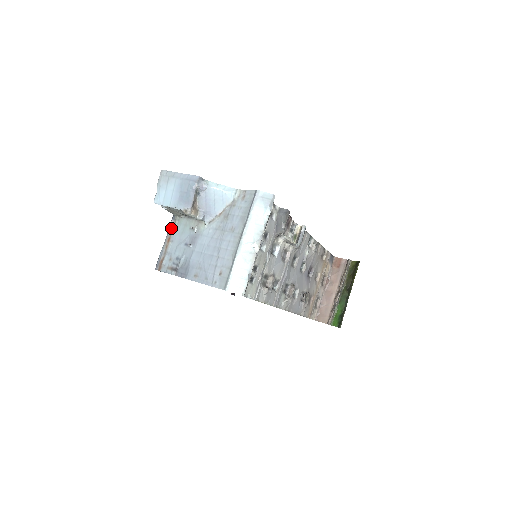
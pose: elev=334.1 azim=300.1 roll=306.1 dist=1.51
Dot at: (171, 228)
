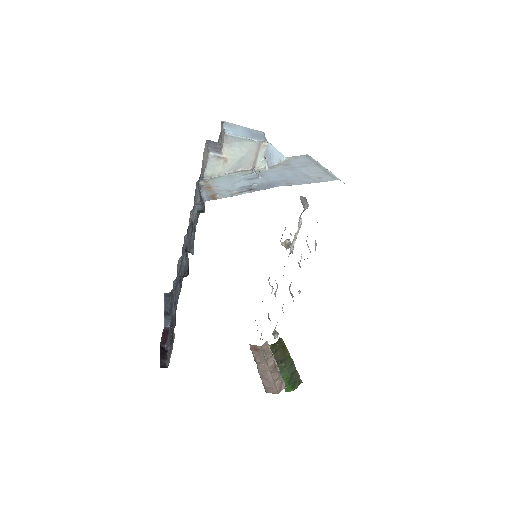
Dot at: (204, 183)
